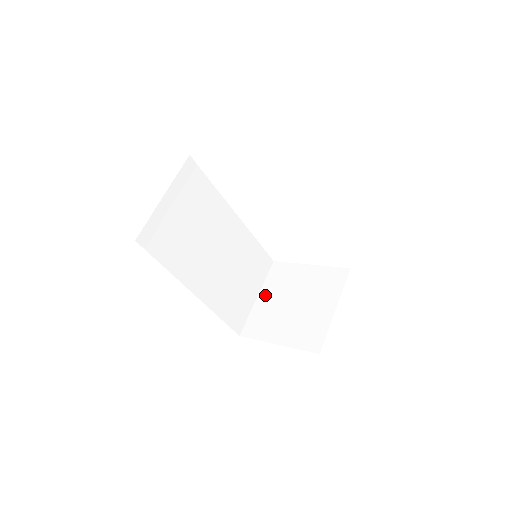
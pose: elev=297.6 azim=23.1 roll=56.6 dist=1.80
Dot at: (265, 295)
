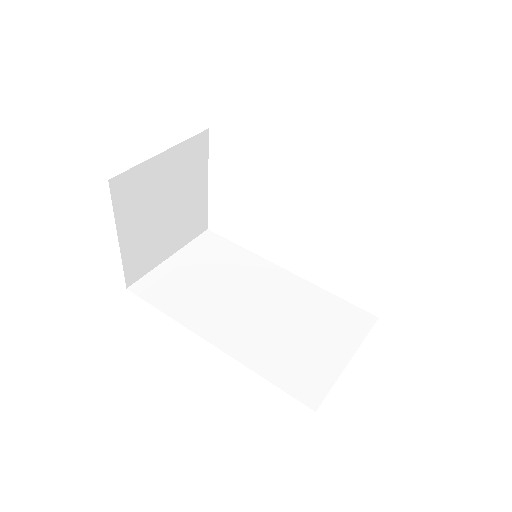
Dot at: occluded
